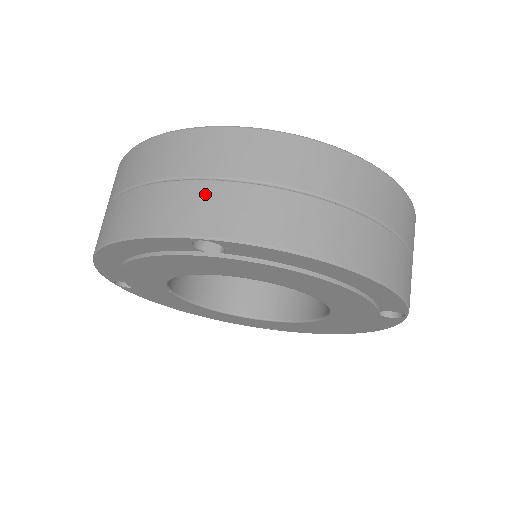
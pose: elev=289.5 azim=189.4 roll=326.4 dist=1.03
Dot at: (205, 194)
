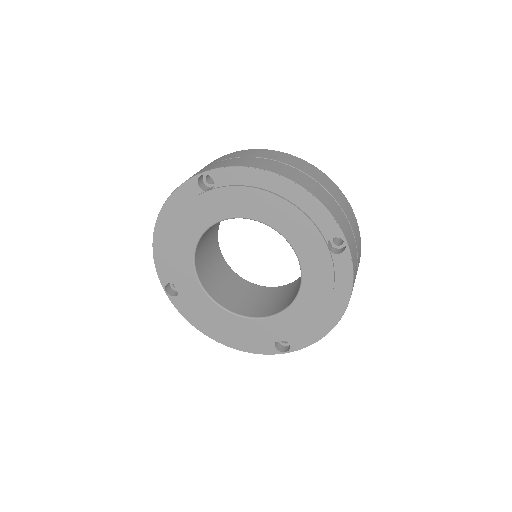
Dot at: occluded
